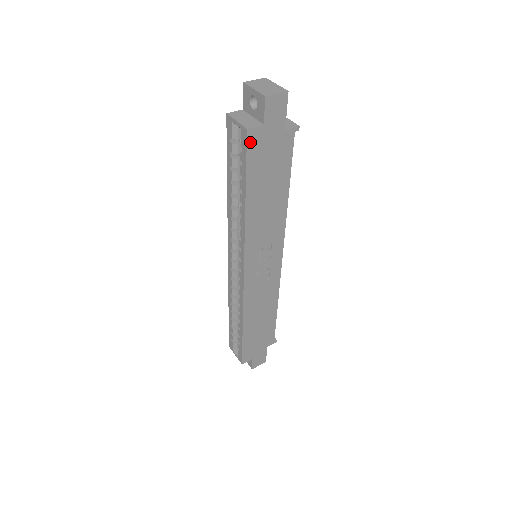
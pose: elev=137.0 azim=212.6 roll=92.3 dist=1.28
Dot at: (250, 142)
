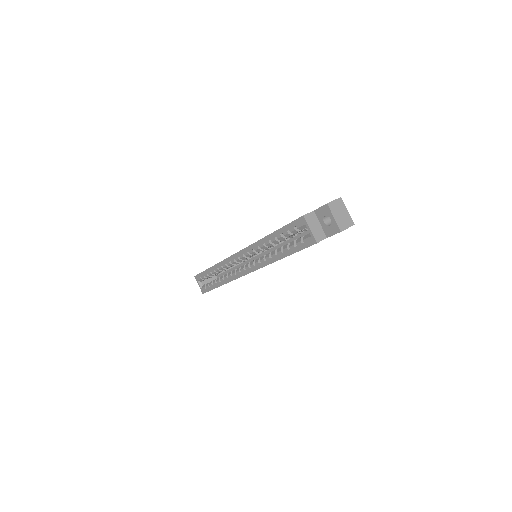
Dot at: occluded
